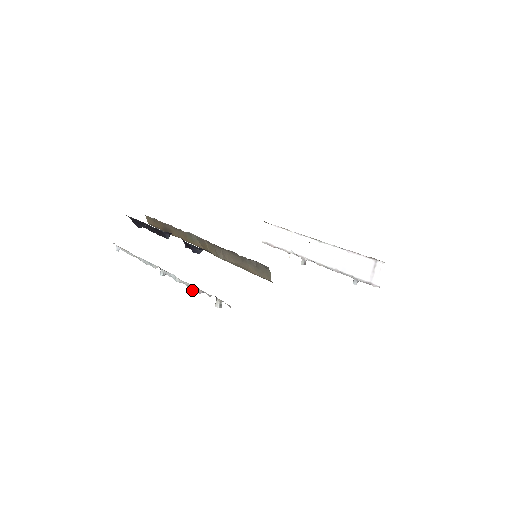
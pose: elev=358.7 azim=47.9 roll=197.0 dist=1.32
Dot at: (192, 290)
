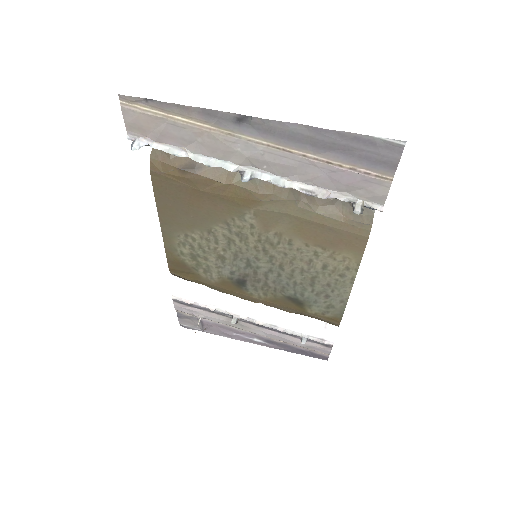
Dot at: (309, 195)
